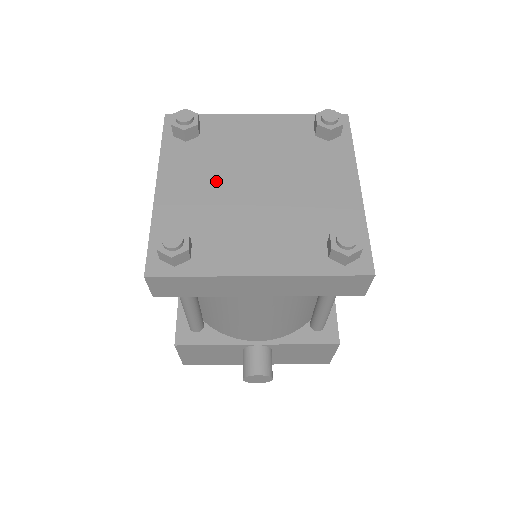
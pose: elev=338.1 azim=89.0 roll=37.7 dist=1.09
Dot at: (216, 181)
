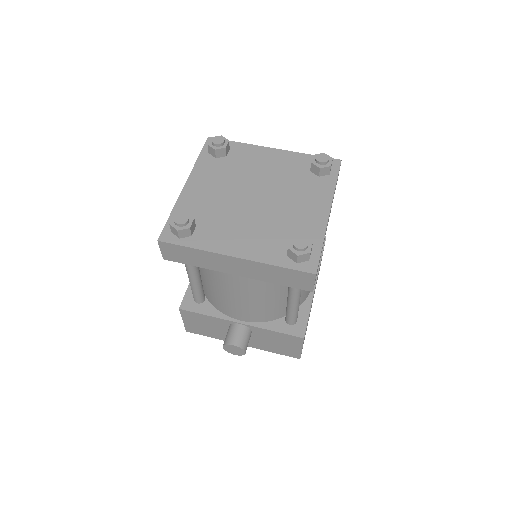
Dot at: (227, 189)
